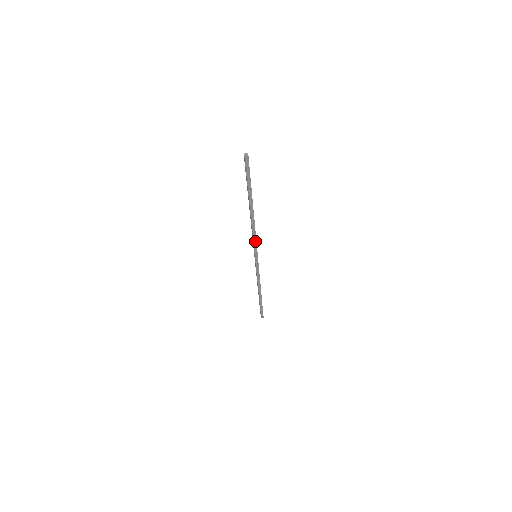
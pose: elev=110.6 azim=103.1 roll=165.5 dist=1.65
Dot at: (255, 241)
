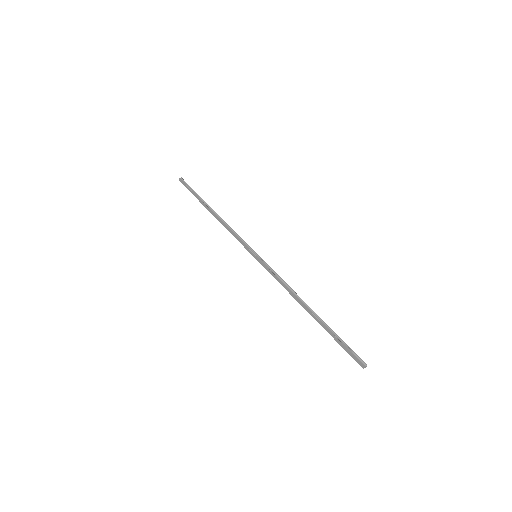
Dot at: (240, 238)
